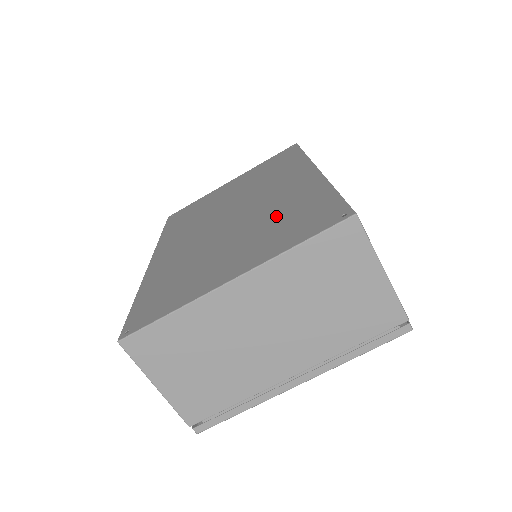
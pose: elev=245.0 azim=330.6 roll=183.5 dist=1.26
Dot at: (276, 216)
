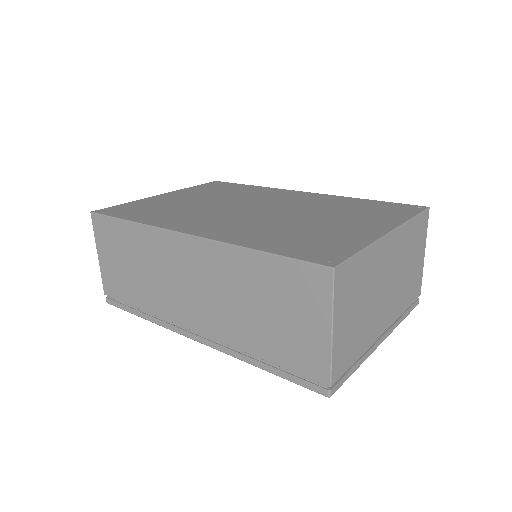
Dot at: (337, 208)
